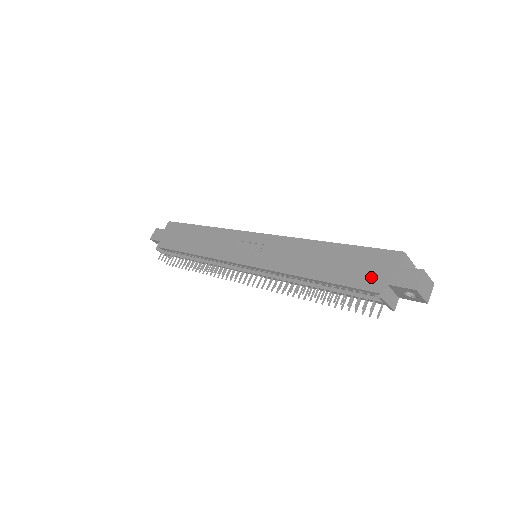
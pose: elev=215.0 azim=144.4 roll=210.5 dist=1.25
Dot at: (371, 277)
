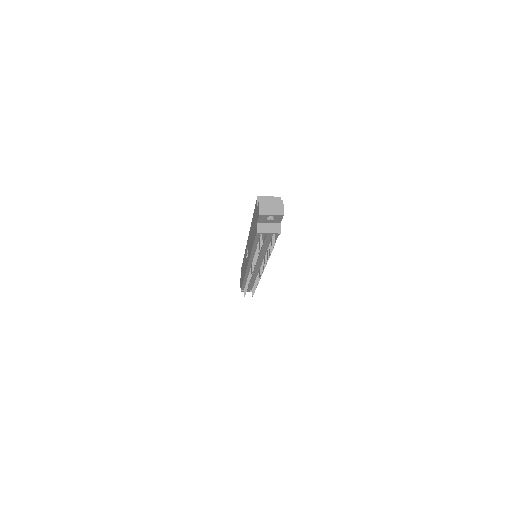
Dot at: occluded
